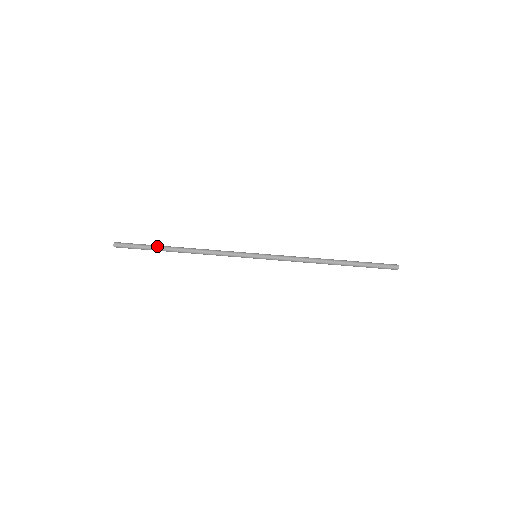
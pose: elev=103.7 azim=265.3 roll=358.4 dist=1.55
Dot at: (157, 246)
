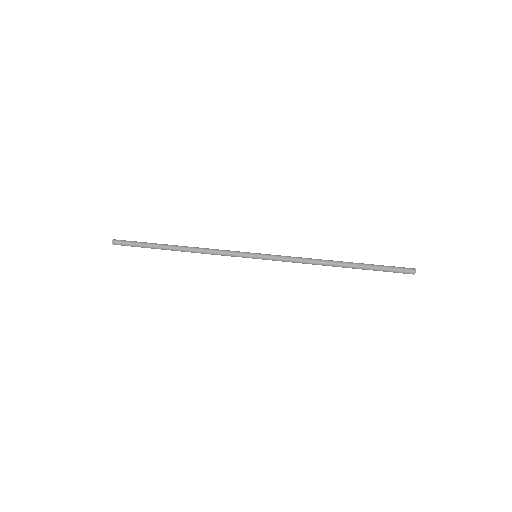
Dot at: (155, 244)
